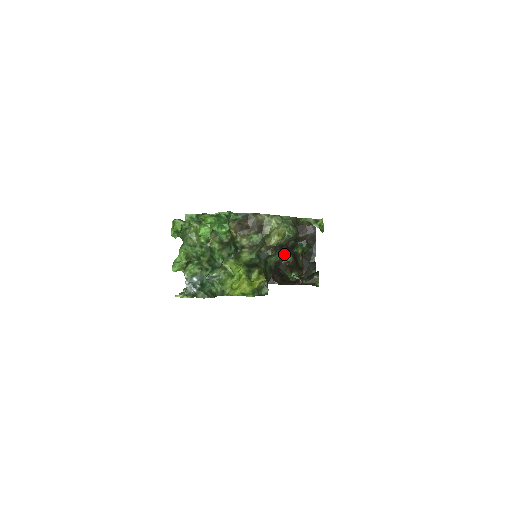
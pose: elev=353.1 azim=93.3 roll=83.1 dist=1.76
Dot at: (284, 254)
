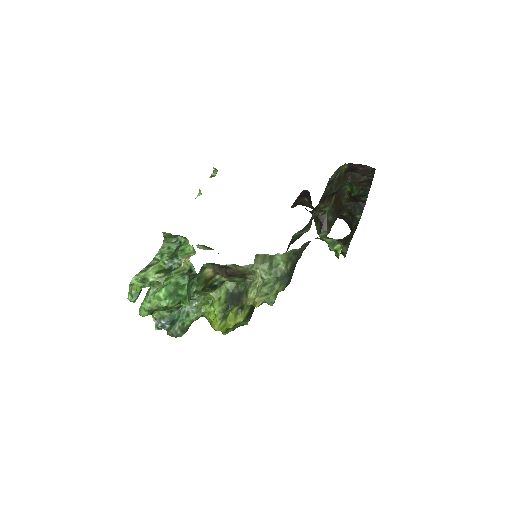
Dot at: (305, 230)
